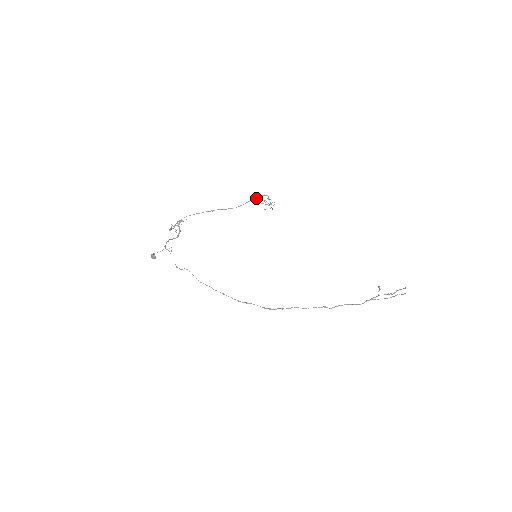
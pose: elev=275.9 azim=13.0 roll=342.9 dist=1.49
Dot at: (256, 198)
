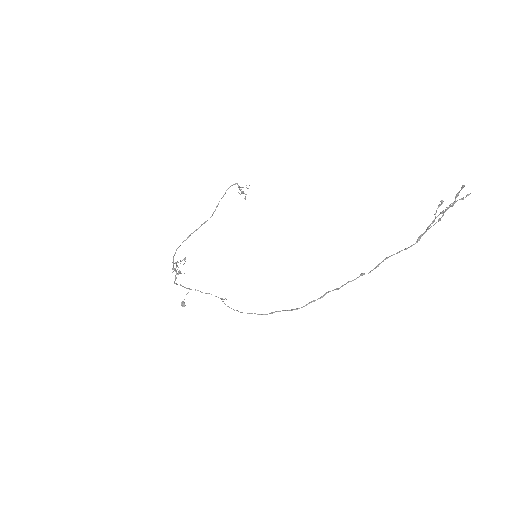
Dot at: (223, 195)
